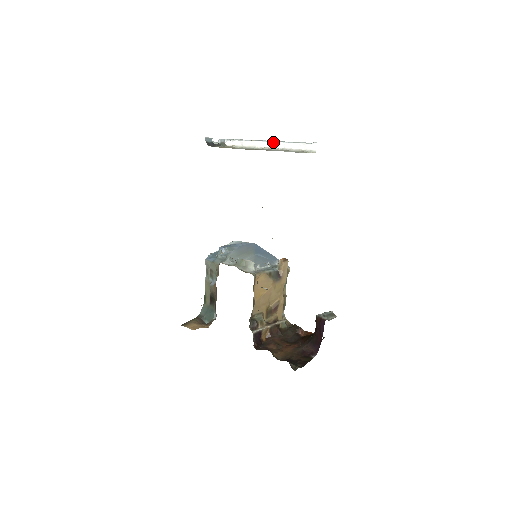
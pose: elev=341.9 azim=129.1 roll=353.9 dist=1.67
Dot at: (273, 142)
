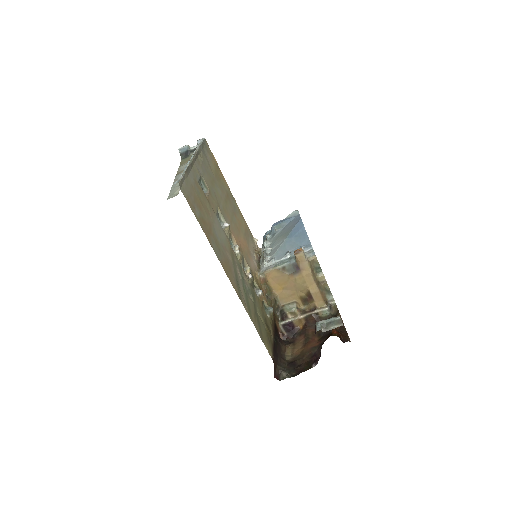
Dot at: occluded
